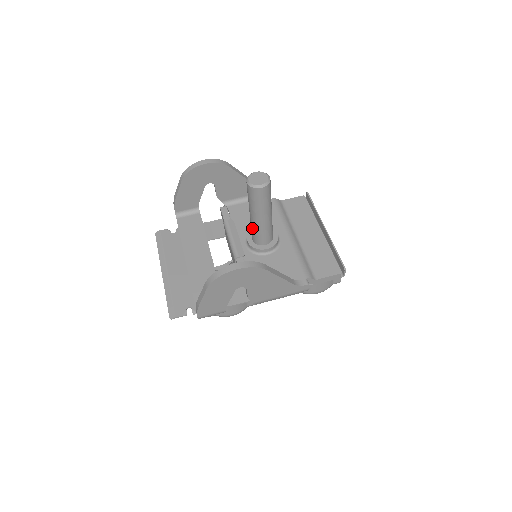
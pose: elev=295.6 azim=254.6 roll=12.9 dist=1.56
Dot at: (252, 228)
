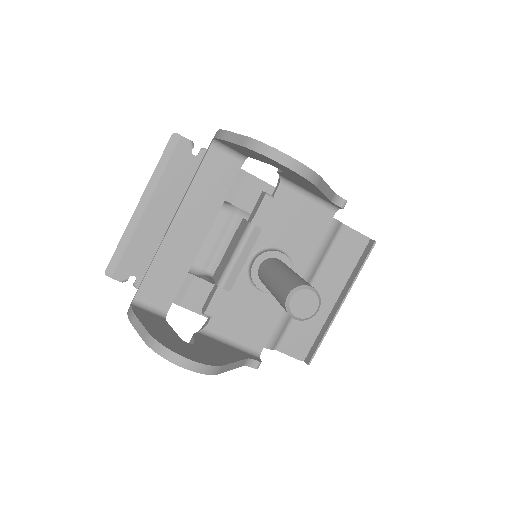
Dot at: (264, 276)
